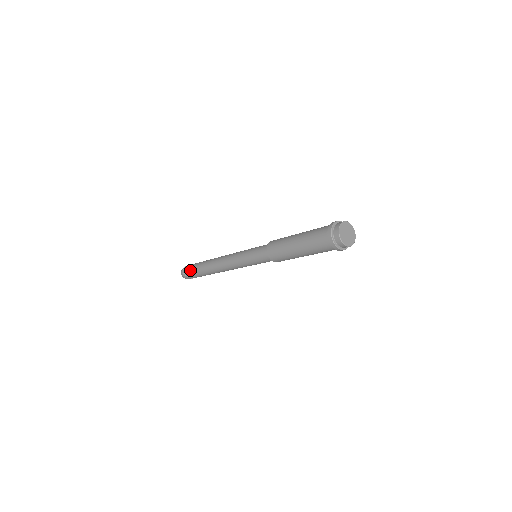
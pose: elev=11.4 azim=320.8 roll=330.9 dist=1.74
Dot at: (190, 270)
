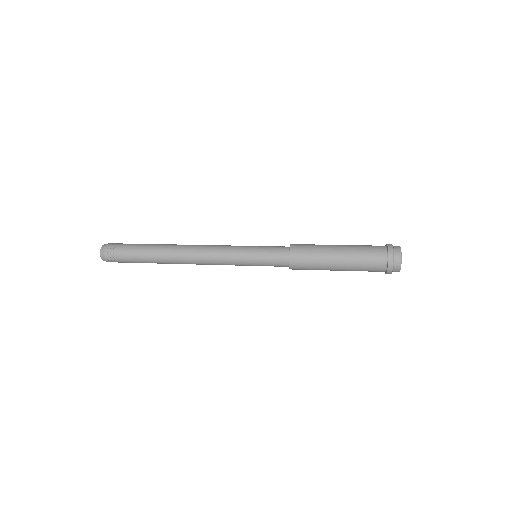
Dot at: (125, 256)
